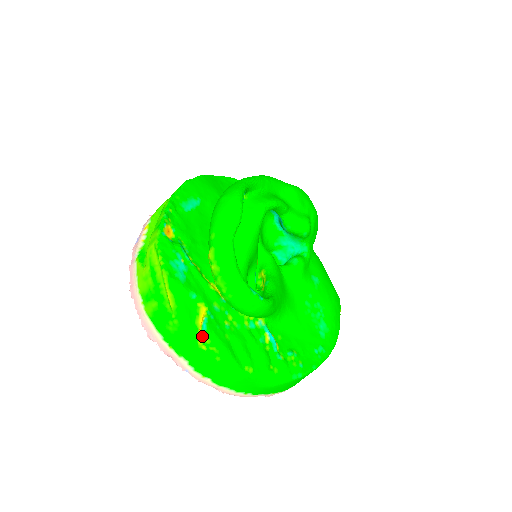
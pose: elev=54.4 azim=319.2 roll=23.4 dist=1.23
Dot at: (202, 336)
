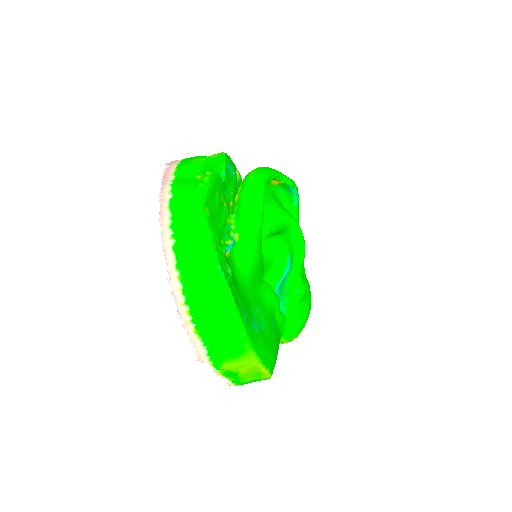
Dot at: (209, 171)
